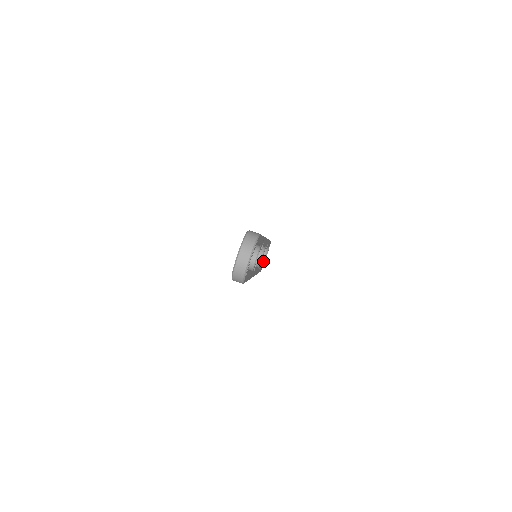
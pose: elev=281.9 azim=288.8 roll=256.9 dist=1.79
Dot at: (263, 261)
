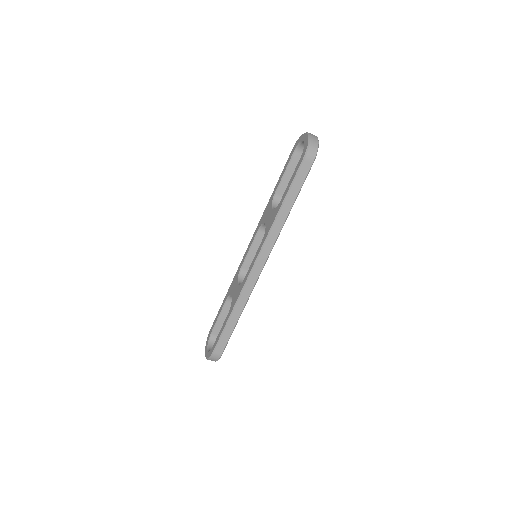
Dot at: occluded
